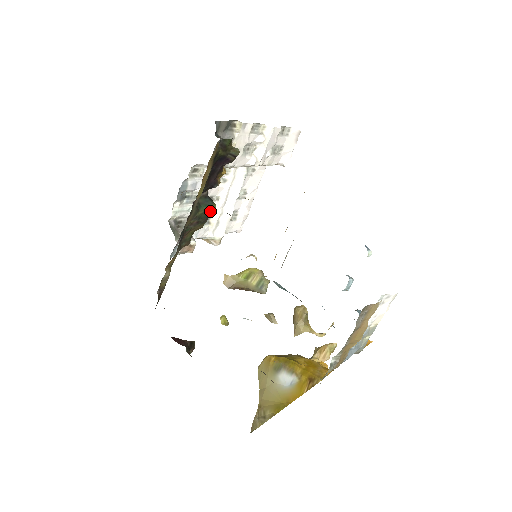
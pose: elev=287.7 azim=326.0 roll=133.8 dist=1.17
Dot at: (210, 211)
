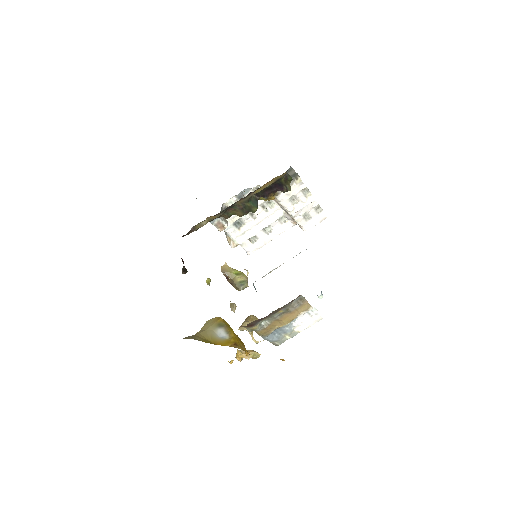
Dot at: (252, 209)
